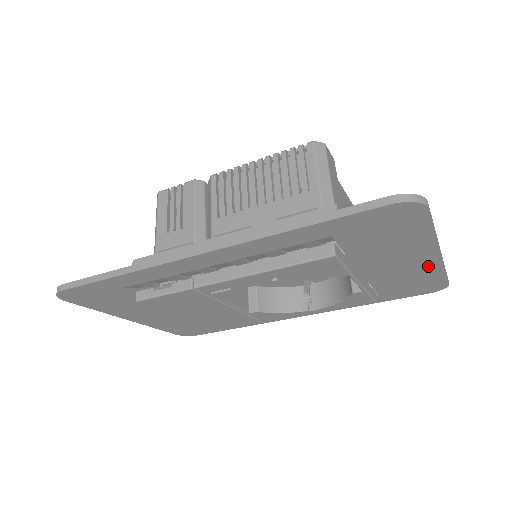
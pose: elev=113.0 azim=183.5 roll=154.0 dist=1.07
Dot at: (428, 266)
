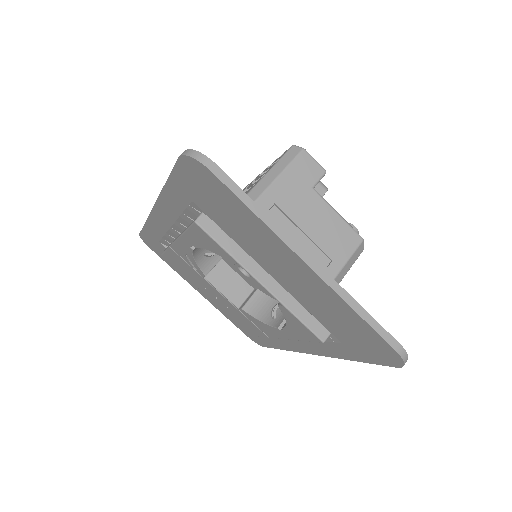
Dot at: (323, 289)
